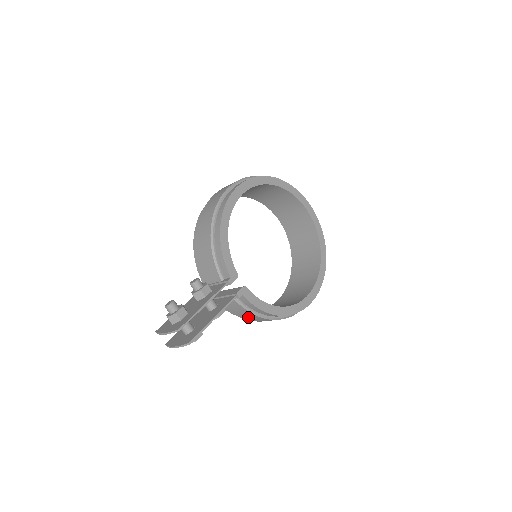
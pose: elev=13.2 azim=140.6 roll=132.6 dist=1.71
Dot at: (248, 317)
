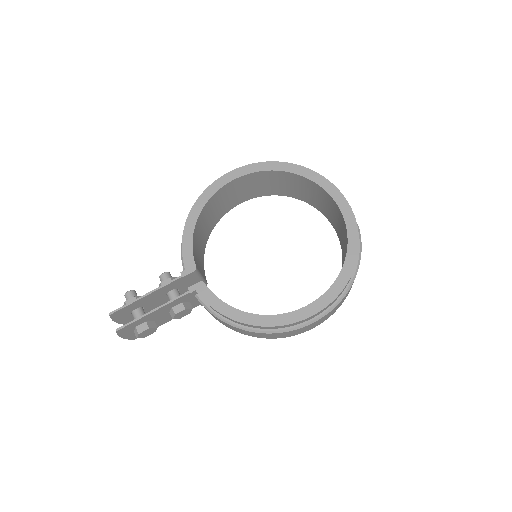
Dot at: (227, 325)
